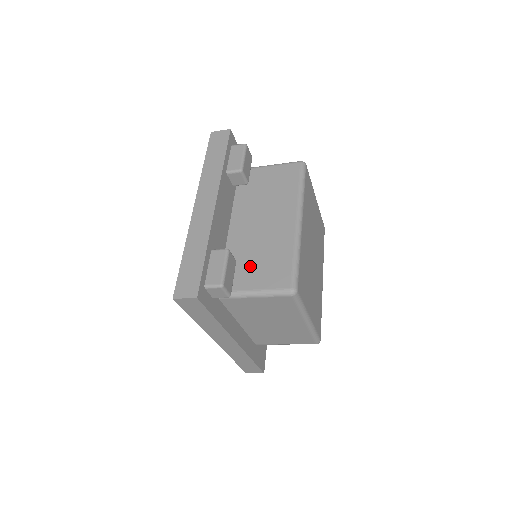
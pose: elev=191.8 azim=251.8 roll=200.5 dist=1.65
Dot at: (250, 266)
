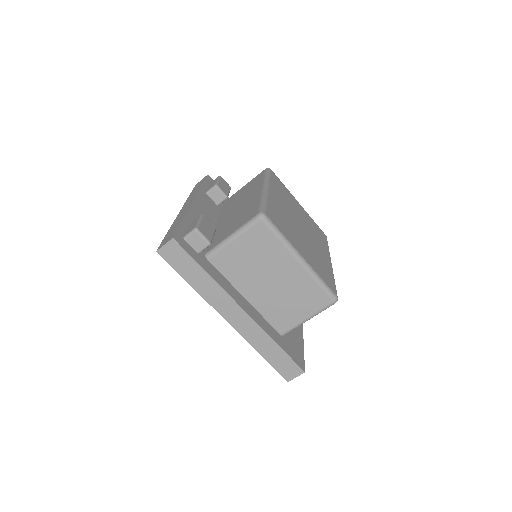
Dot at: (229, 227)
